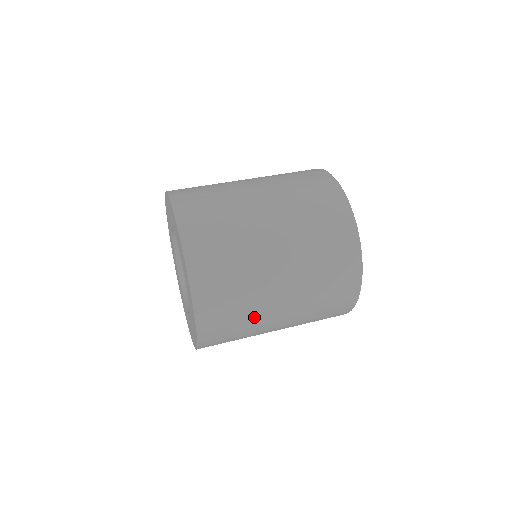
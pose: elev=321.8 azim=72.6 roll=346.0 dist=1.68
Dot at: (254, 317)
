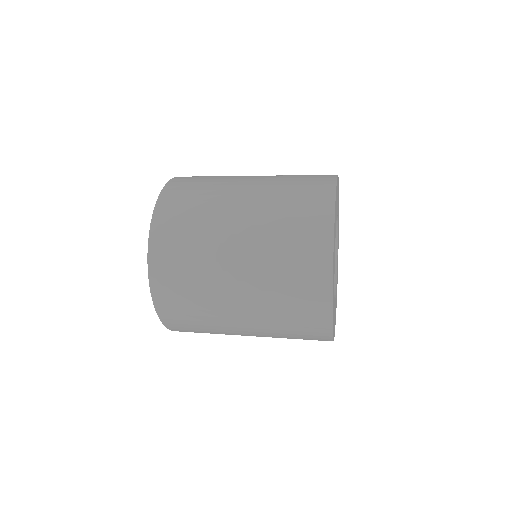
Dot at: (207, 288)
